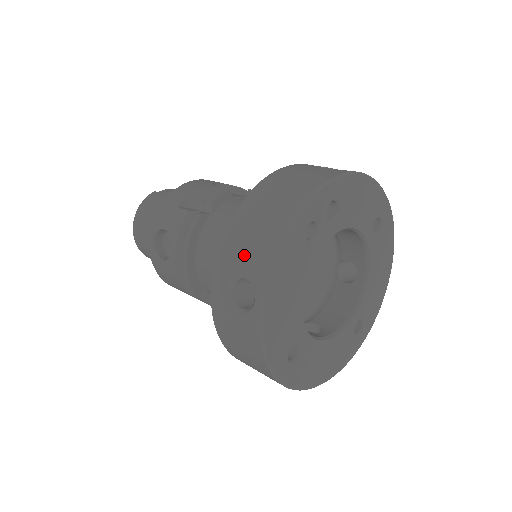
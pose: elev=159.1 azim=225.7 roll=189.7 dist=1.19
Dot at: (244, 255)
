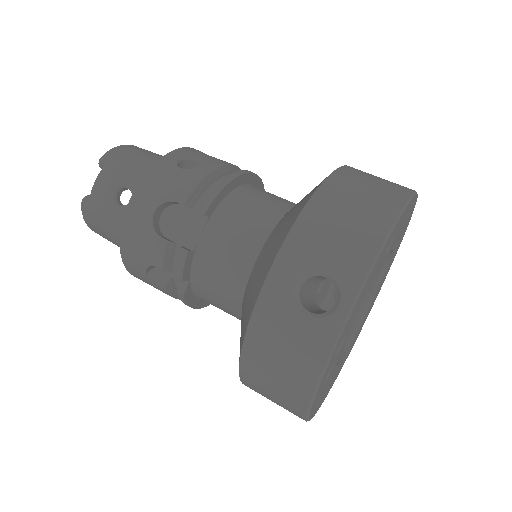
Dot at: occluded
